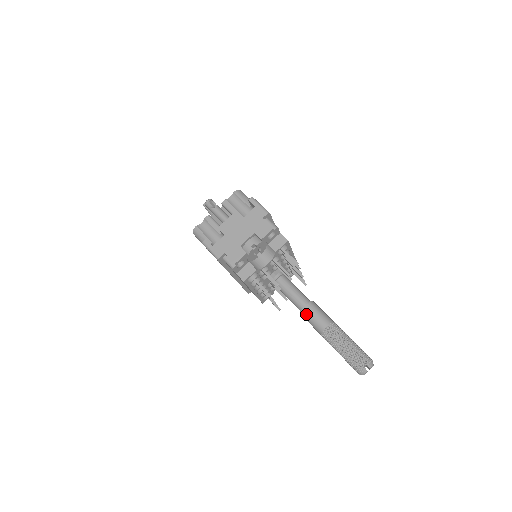
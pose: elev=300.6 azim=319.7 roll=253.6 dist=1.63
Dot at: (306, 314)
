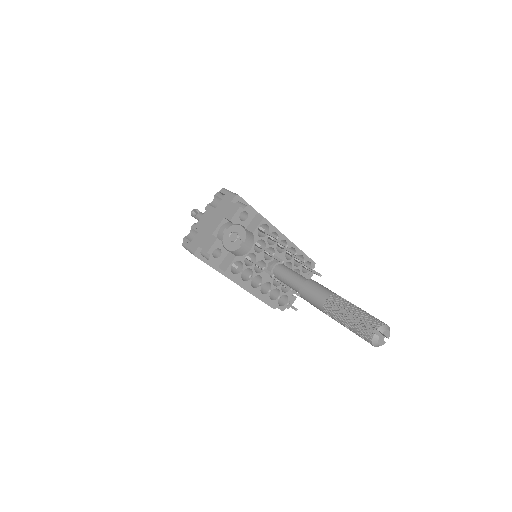
Dot at: (304, 294)
